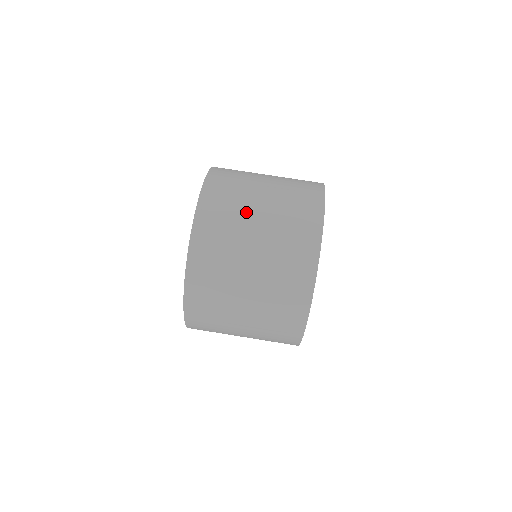
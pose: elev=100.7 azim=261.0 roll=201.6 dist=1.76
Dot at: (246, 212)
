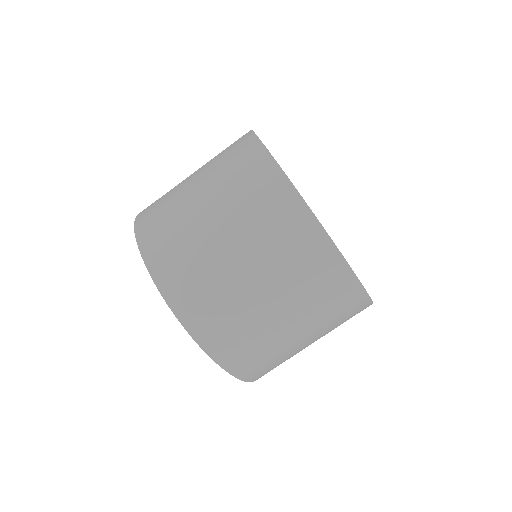
Dot at: (180, 189)
